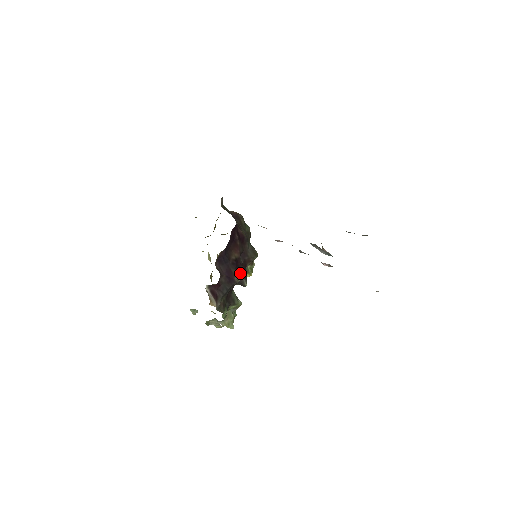
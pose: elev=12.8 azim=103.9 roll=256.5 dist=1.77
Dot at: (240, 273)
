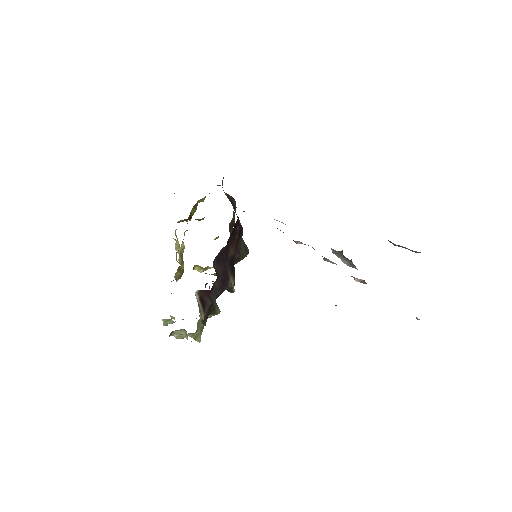
Dot at: occluded
